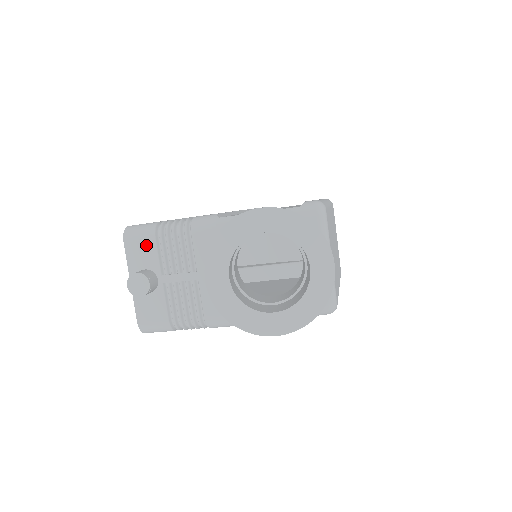
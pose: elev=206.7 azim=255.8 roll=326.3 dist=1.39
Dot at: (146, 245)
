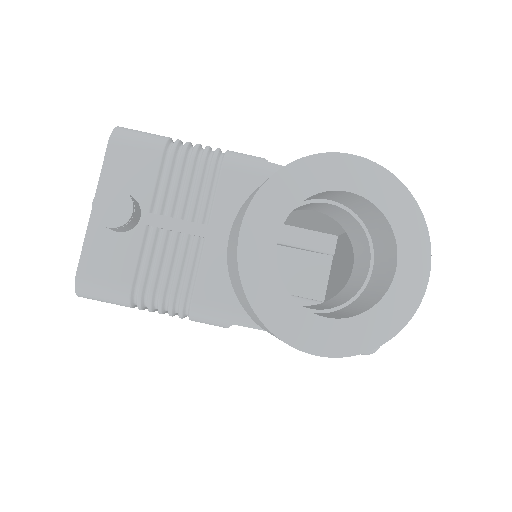
Dot at: (143, 159)
